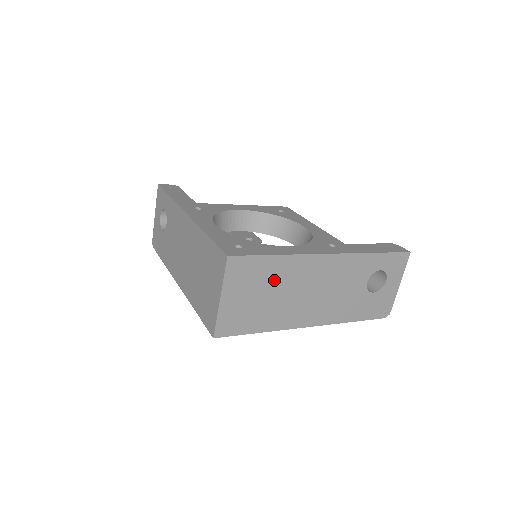
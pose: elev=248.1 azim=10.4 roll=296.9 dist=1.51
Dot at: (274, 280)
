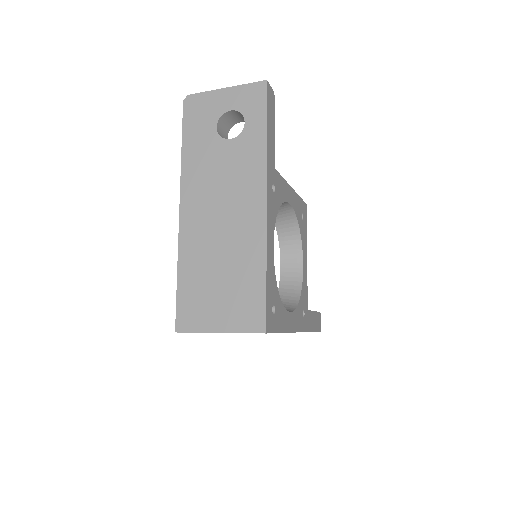
Dot at: occluded
